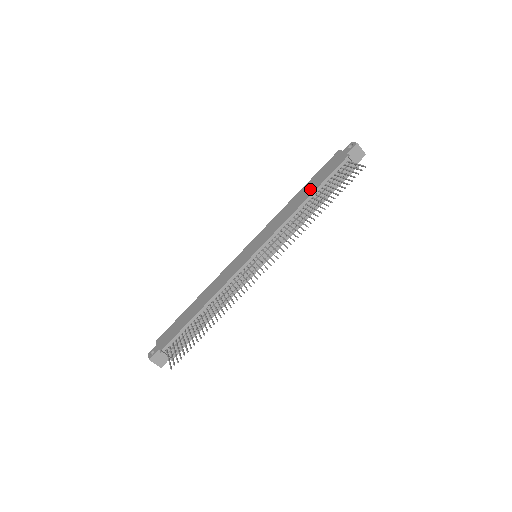
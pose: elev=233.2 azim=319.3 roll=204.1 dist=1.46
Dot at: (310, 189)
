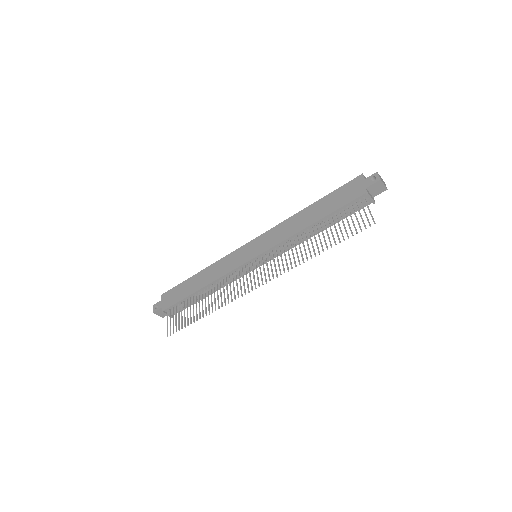
Dot at: (320, 212)
